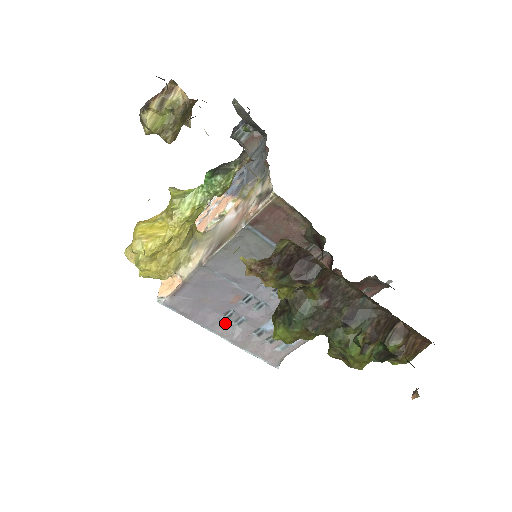
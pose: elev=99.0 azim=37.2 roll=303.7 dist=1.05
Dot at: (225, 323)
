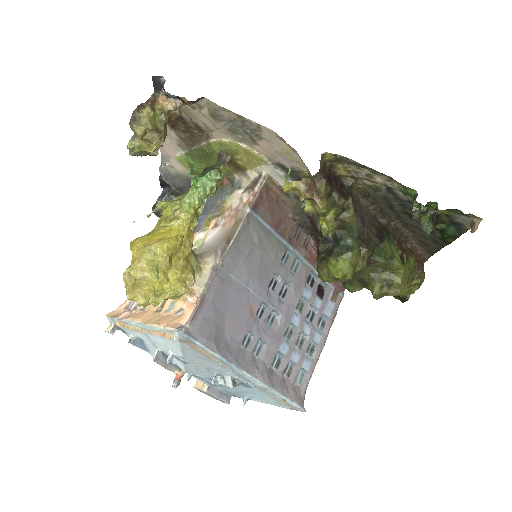
Dot at: (246, 355)
